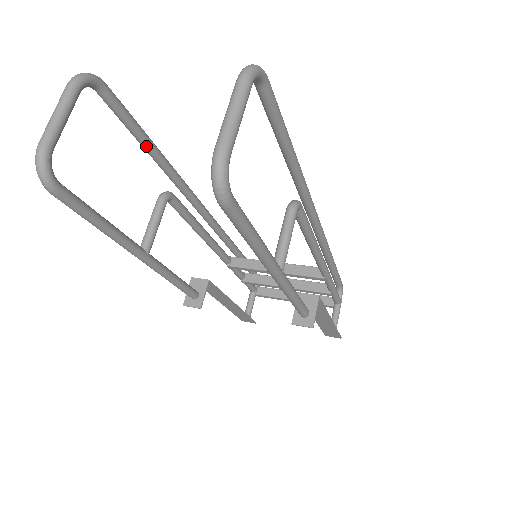
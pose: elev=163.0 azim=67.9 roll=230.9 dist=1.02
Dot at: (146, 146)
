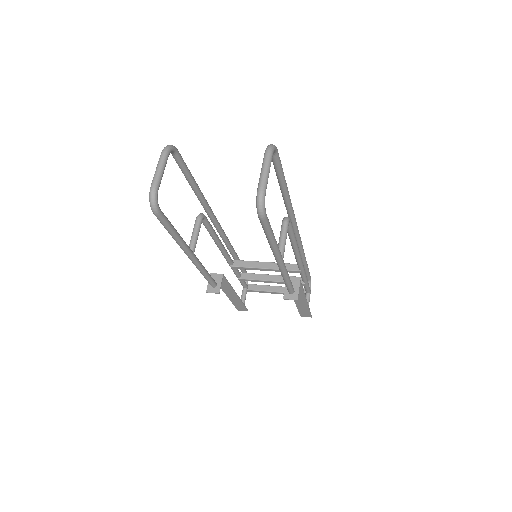
Dot at: (193, 185)
